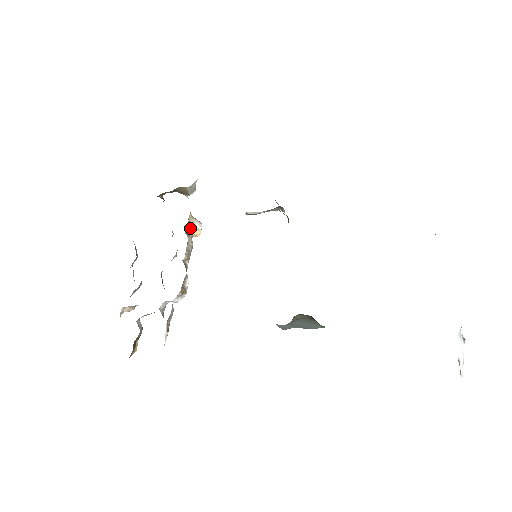
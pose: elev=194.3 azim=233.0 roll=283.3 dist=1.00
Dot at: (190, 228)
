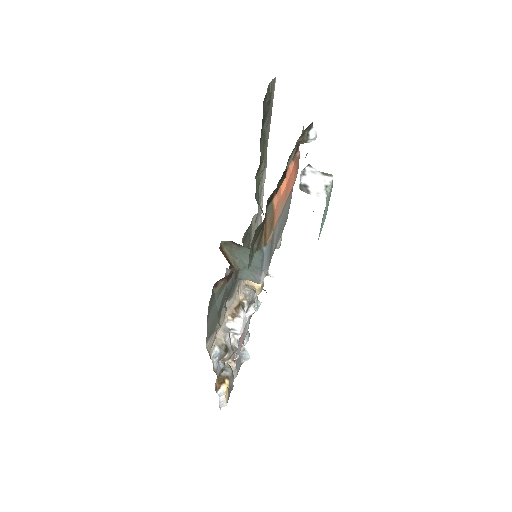
Dot at: (250, 282)
